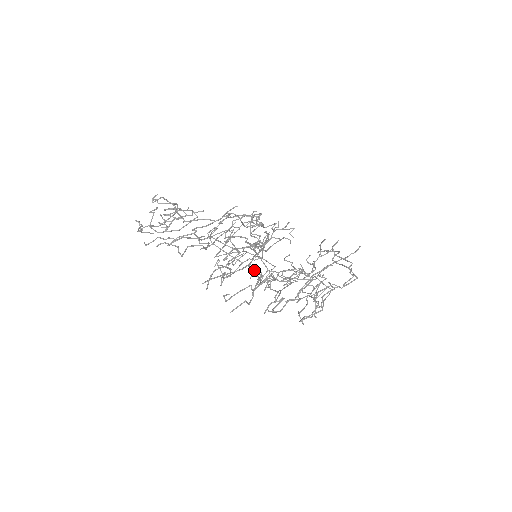
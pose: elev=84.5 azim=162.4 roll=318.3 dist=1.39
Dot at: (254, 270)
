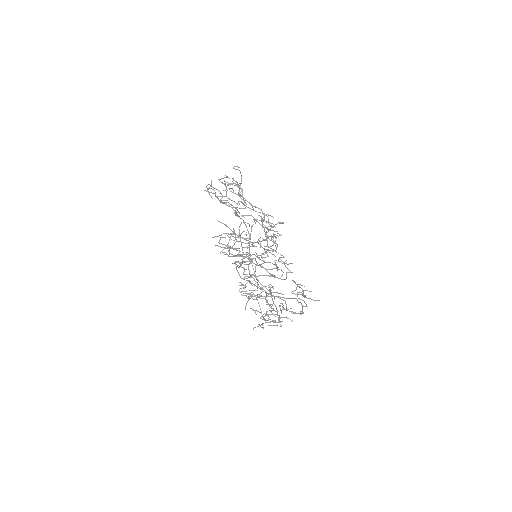
Dot at: (249, 248)
